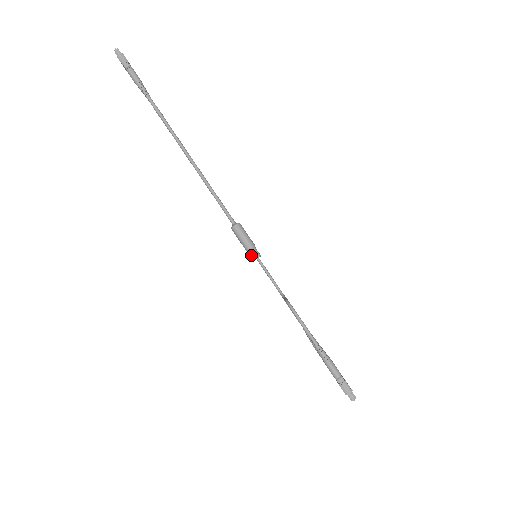
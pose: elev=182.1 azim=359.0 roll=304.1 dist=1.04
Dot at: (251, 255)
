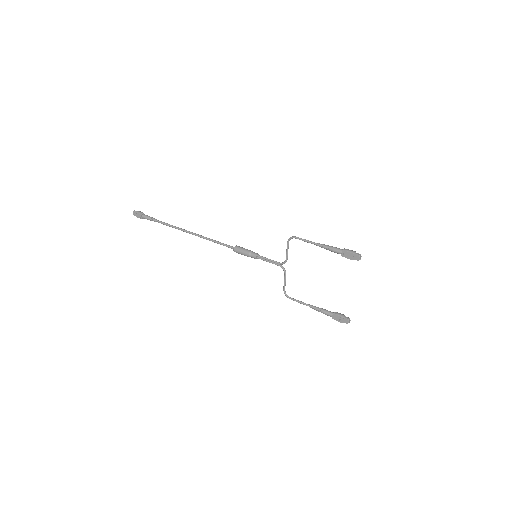
Dot at: (253, 255)
